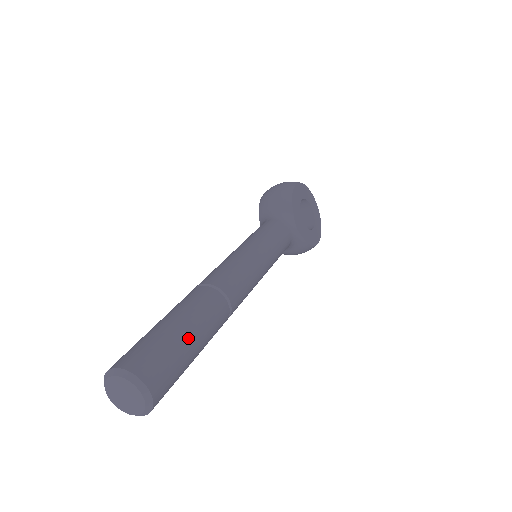
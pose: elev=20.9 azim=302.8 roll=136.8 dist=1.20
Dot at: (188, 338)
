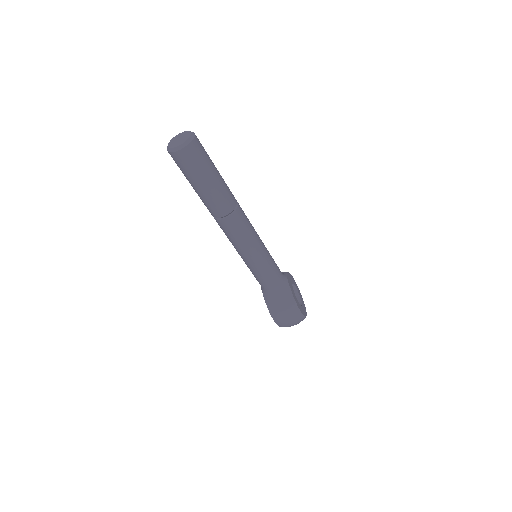
Dot at: occluded
